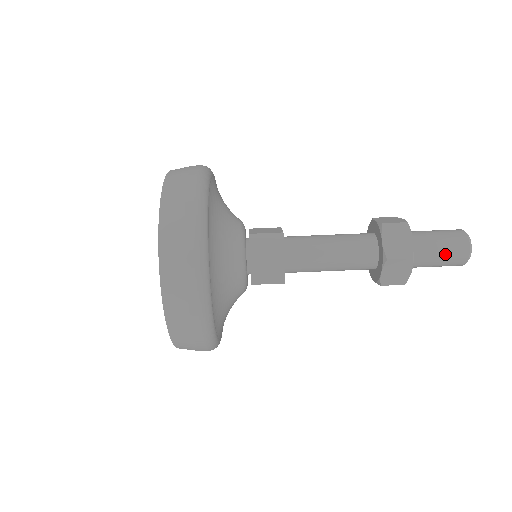
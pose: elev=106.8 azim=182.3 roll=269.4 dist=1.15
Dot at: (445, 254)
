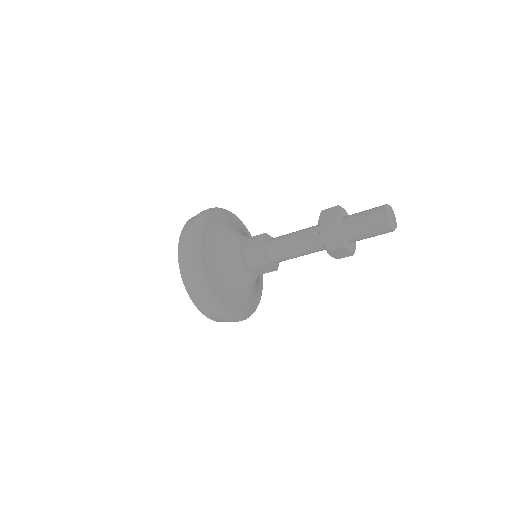
Dot at: (368, 219)
